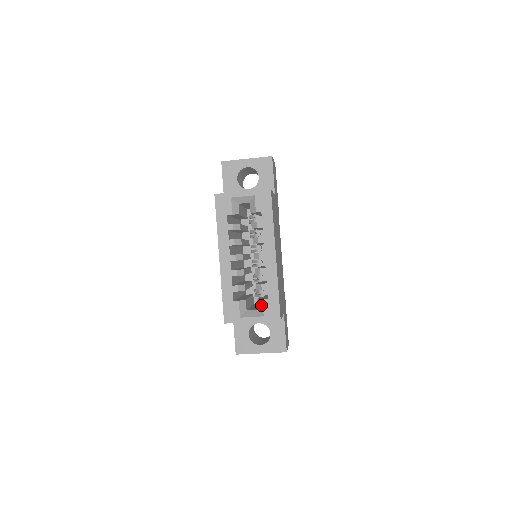
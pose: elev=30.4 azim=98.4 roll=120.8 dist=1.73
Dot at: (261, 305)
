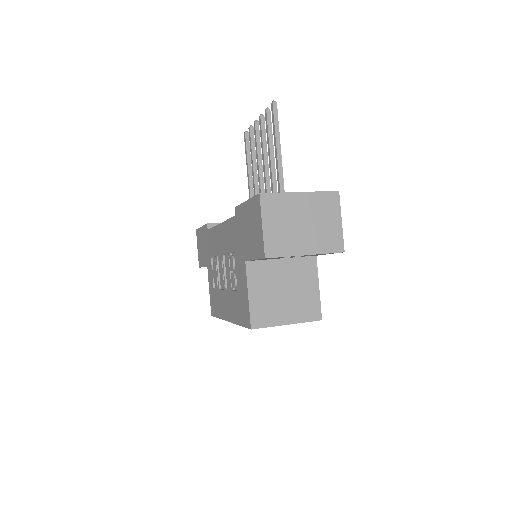
Dot at: occluded
